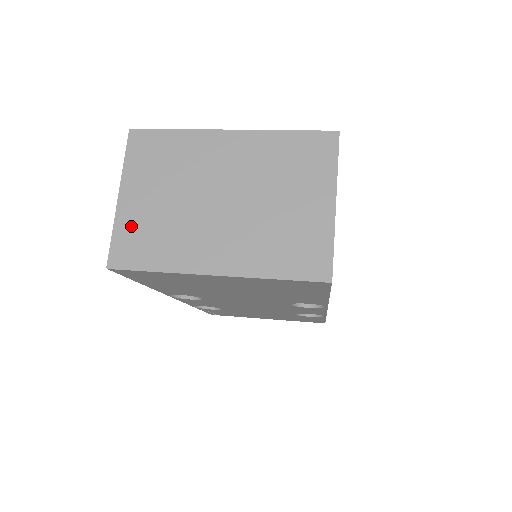
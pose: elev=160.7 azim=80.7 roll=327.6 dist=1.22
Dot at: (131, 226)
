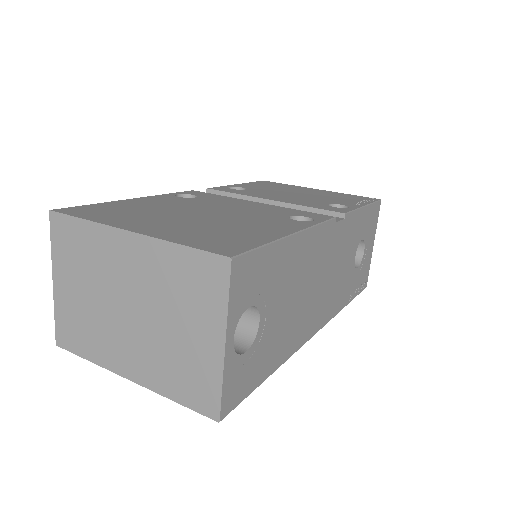
Dot at: (65, 313)
